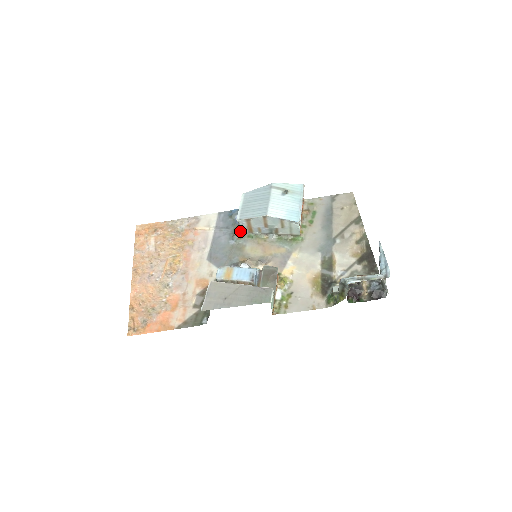
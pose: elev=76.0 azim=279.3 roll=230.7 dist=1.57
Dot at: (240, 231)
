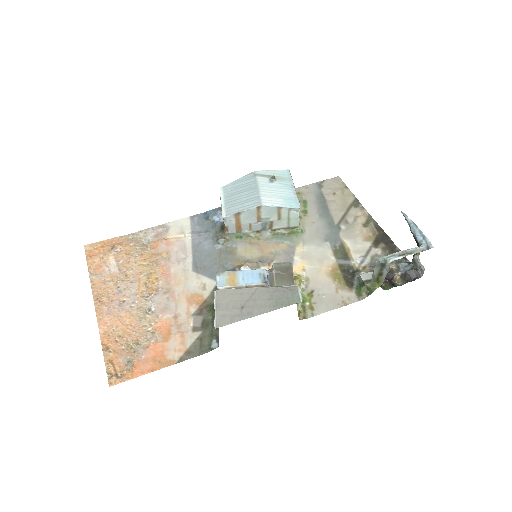
Dot at: (225, 232)
